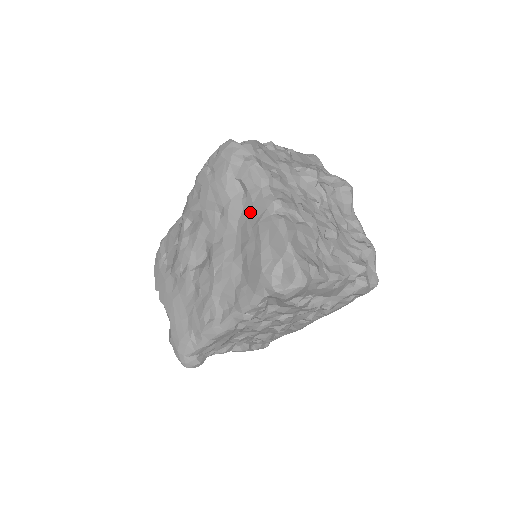
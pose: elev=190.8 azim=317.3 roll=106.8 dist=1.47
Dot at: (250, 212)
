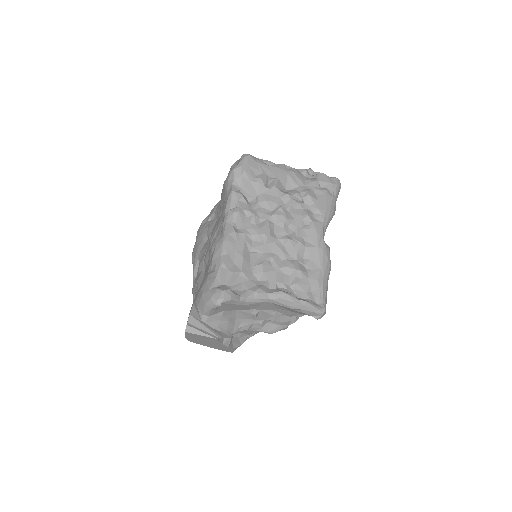
Dot at: (218, 209)
